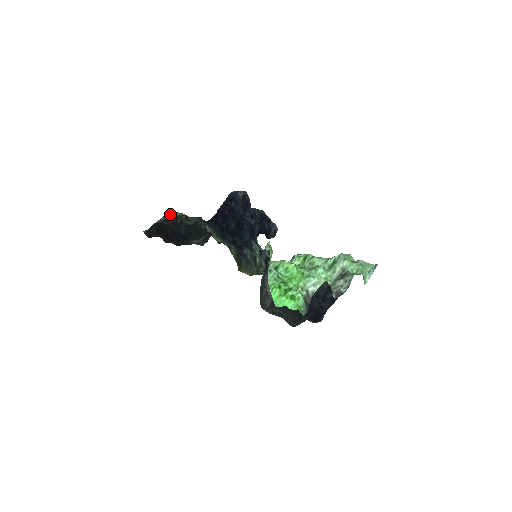
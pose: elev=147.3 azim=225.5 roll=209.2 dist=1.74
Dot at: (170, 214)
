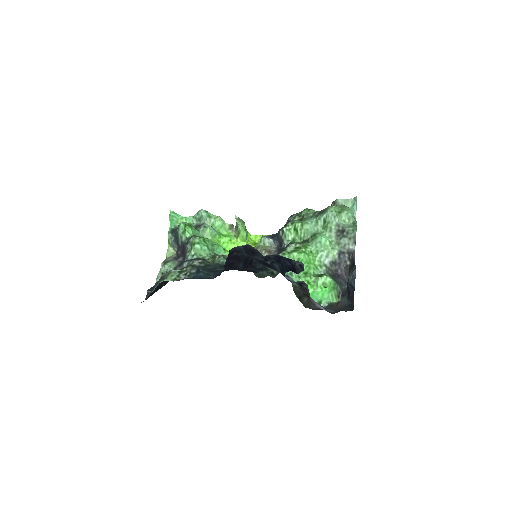
Dot at: (161, 279)
